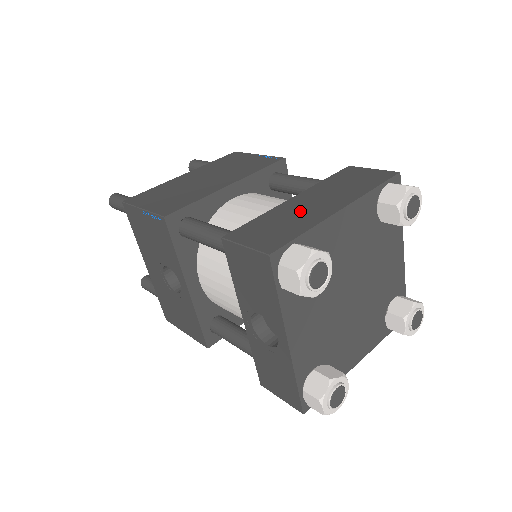
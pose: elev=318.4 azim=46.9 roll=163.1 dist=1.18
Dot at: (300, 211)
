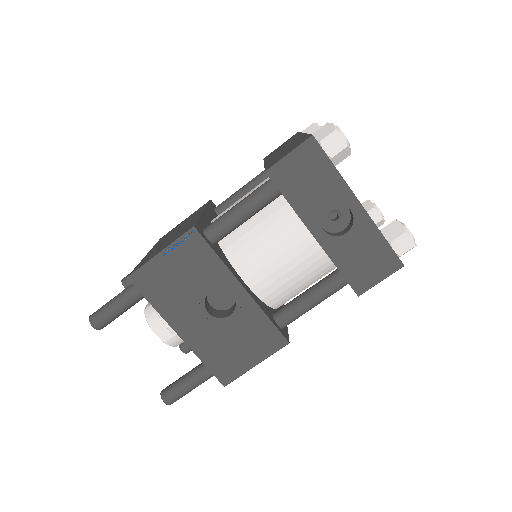
Dot at: (284, 150)
